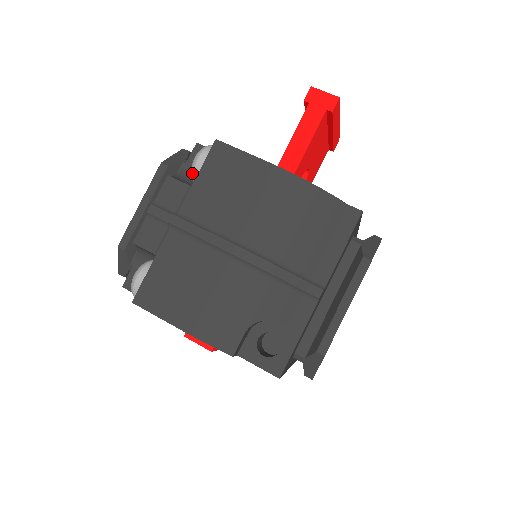
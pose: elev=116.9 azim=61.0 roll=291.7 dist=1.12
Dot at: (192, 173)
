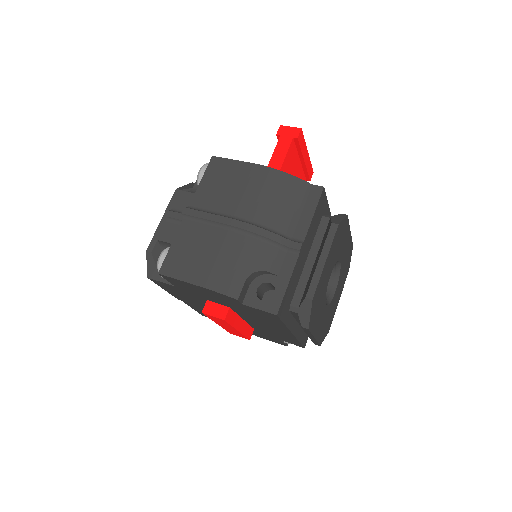
Dot at: (197, 182)
